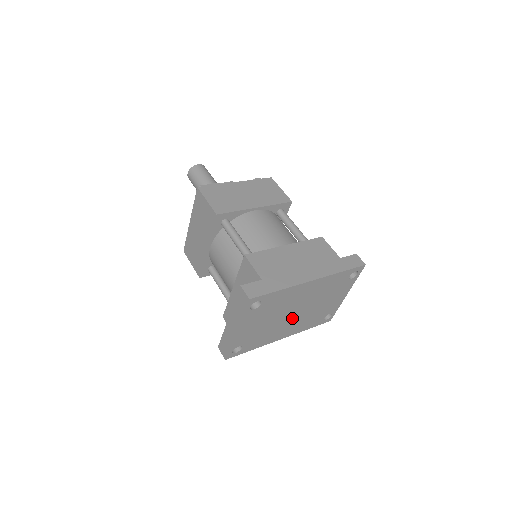
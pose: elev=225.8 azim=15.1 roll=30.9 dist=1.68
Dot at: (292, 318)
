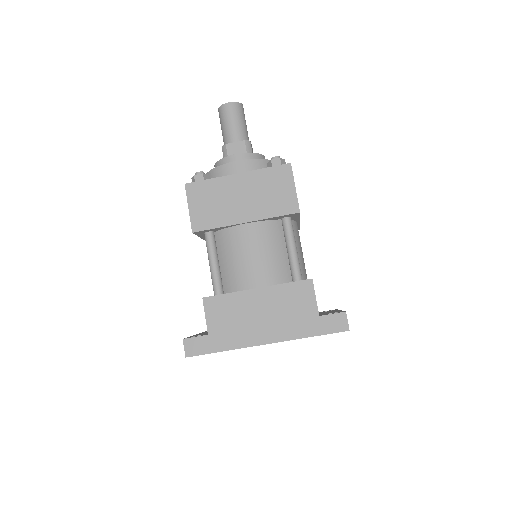
Dot at: occluded
